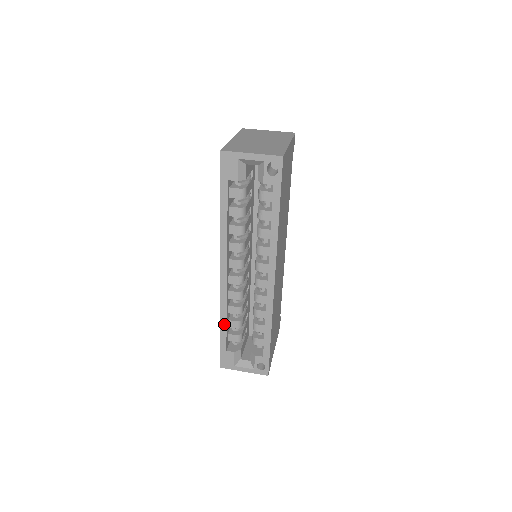
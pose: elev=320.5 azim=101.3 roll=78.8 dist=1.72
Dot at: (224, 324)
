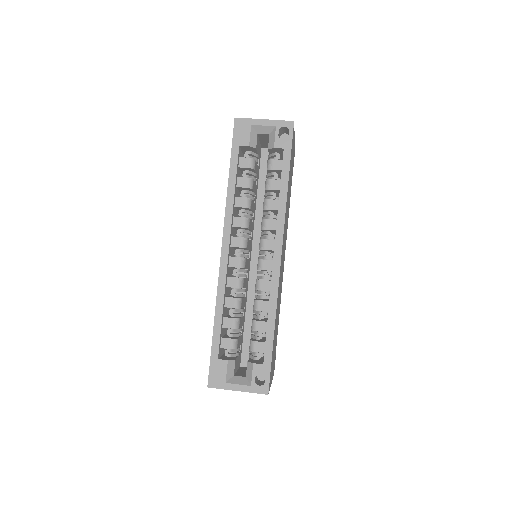
Dot at: (219, 319)
